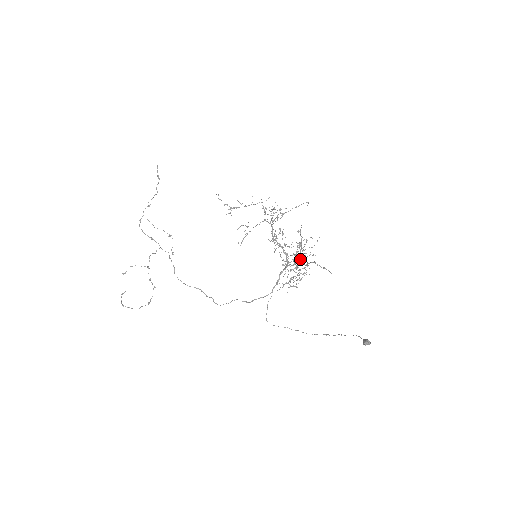
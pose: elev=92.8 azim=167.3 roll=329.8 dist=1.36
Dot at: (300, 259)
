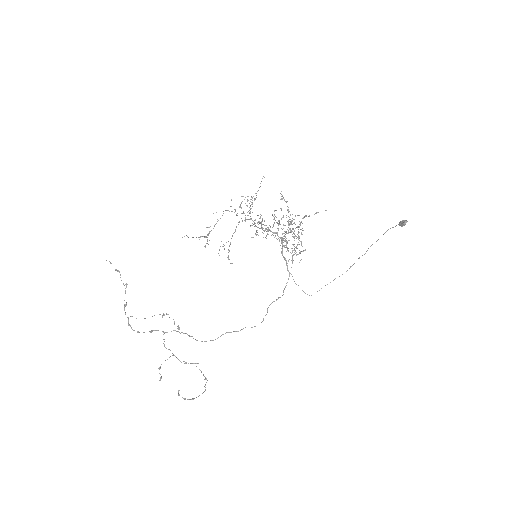
Dot at: (287, 229)
